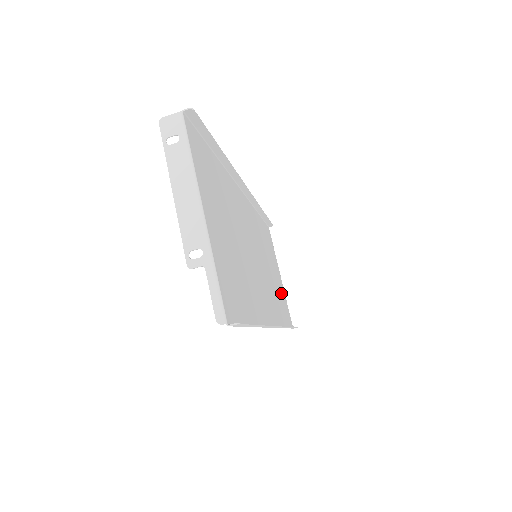
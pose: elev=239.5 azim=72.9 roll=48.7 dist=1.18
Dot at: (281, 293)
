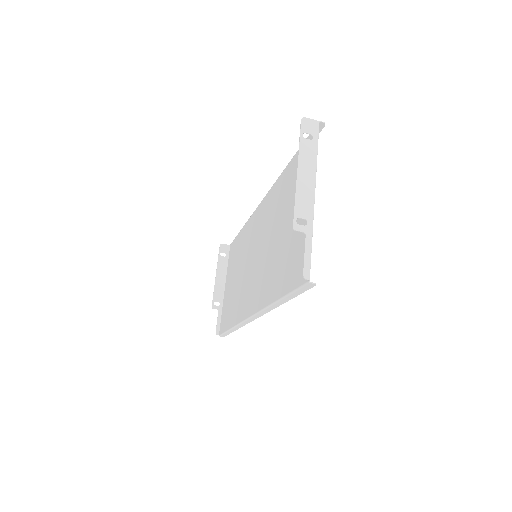
Dot at: occluded
